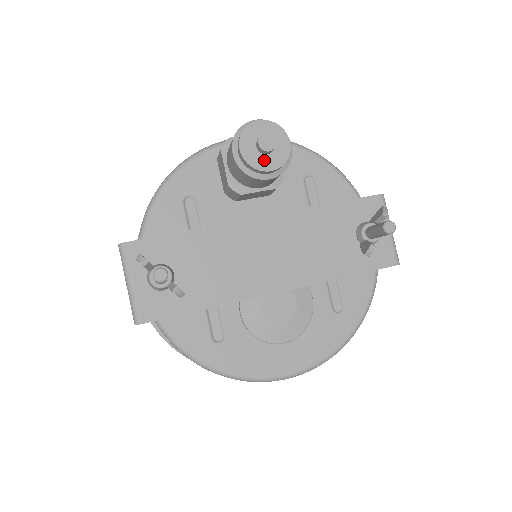
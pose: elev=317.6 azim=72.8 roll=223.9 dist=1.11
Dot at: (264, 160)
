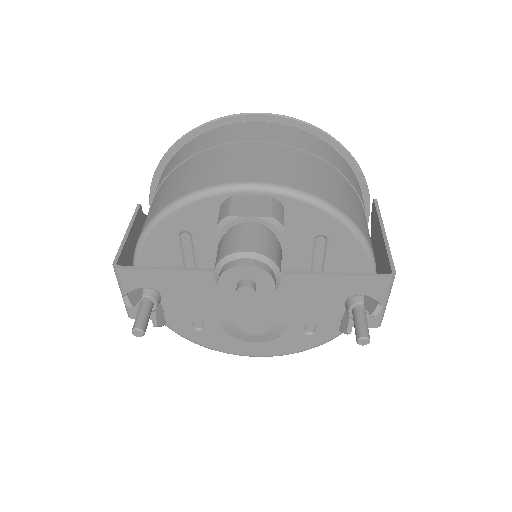
Dot at: occluded
